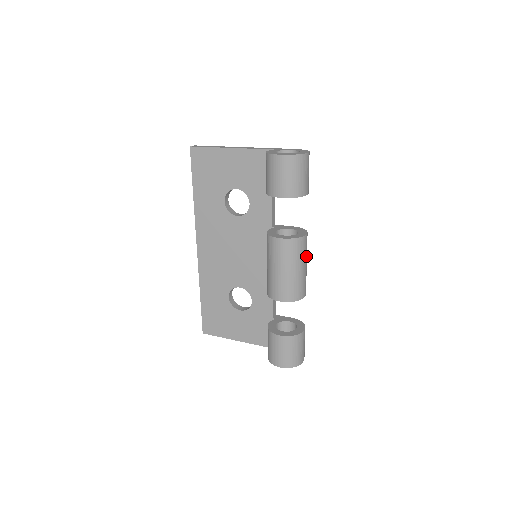
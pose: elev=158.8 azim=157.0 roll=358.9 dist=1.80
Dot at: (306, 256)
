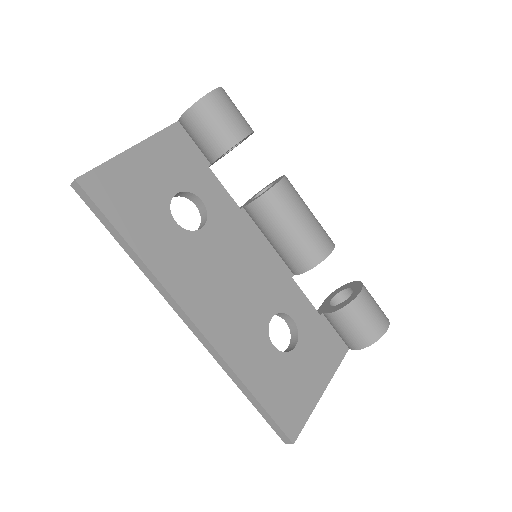
Dot at: occluded
